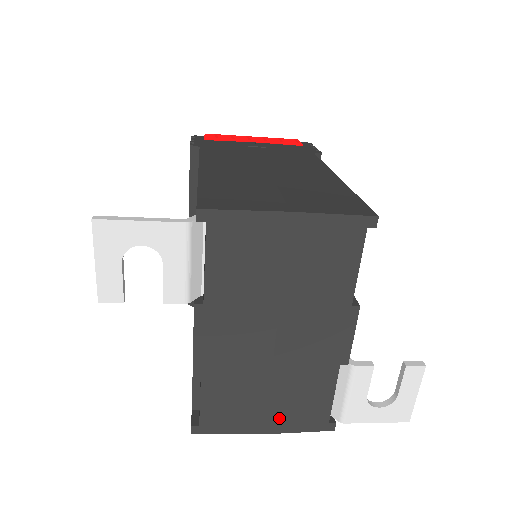
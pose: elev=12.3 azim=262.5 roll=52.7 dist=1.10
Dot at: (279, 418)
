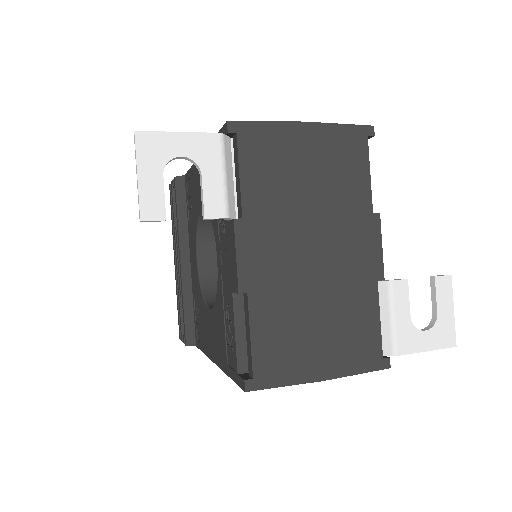
Dot at: (334, 356)
